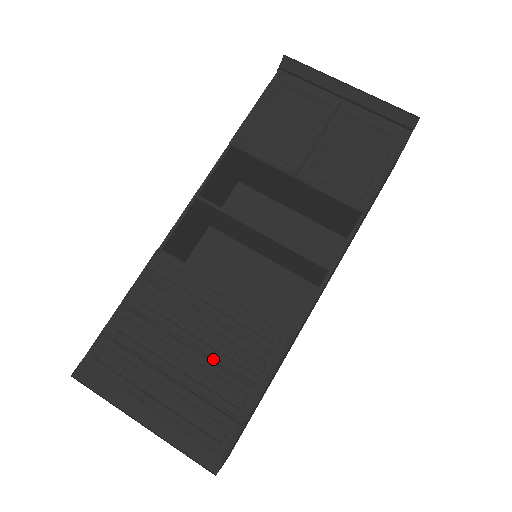
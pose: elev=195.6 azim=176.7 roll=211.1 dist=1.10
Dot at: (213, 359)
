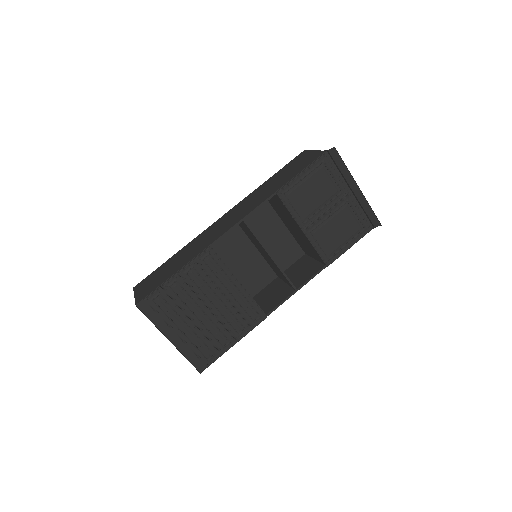
Dot at: (219, 319)
